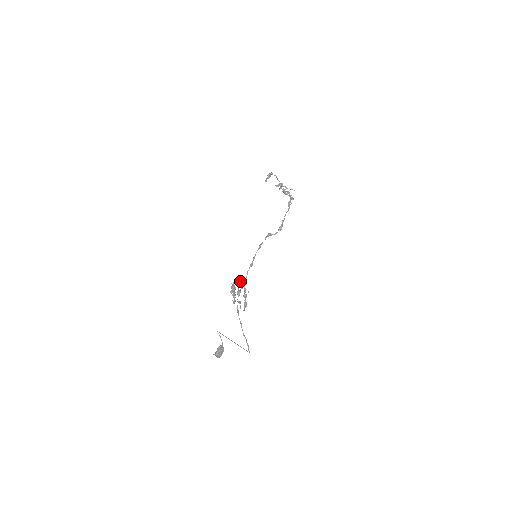
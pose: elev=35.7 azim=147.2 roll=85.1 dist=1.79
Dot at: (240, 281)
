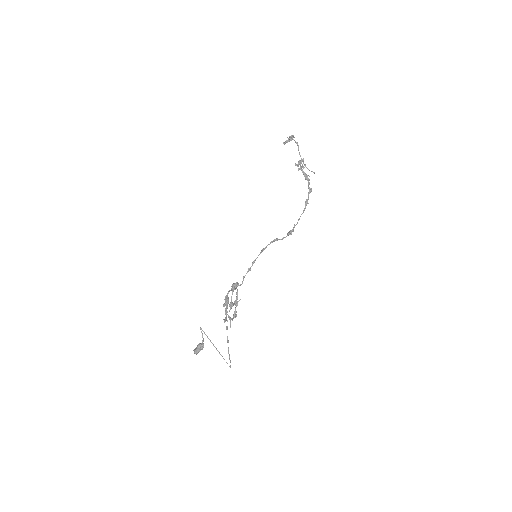
Dot at: (234, 289)
